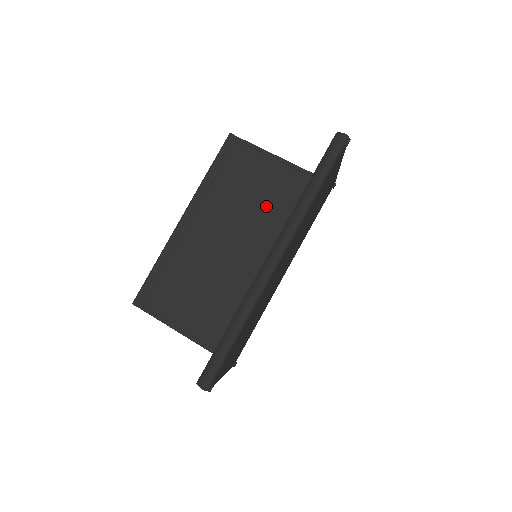
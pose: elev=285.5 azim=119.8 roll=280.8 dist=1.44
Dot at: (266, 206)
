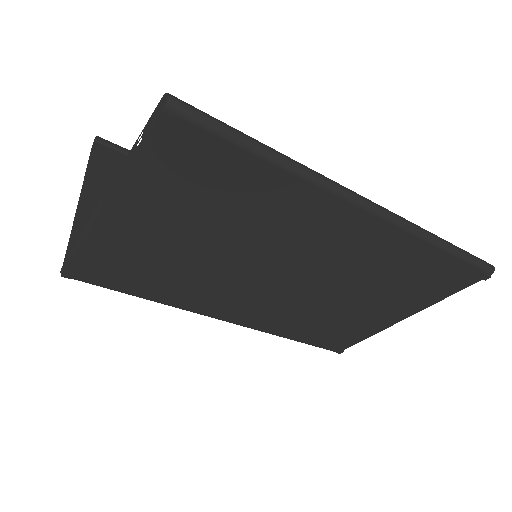
Dot at: occluded
